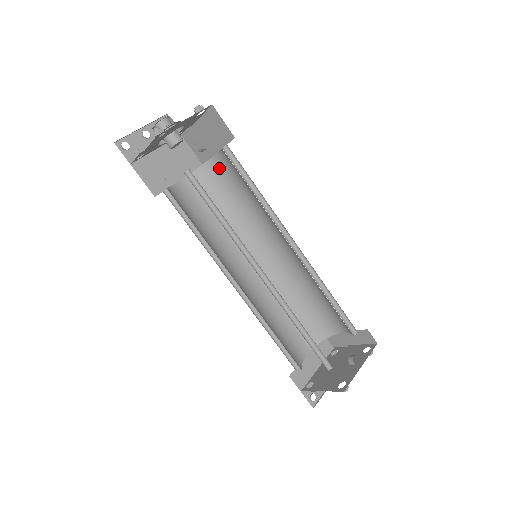
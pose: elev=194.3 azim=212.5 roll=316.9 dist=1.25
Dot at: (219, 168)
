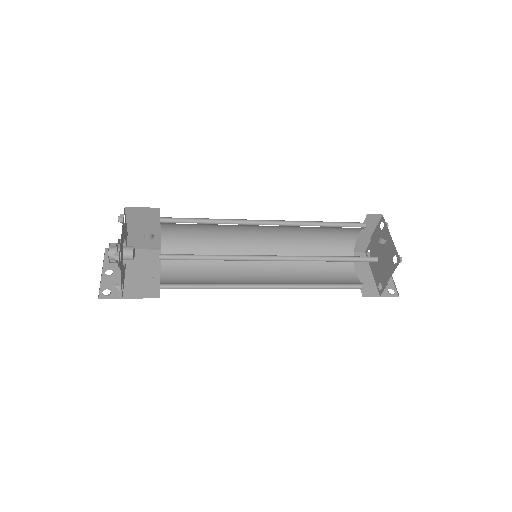
Dot at: (172, 238)
